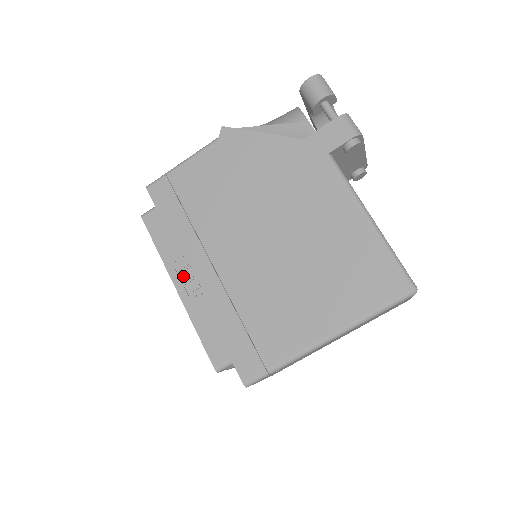
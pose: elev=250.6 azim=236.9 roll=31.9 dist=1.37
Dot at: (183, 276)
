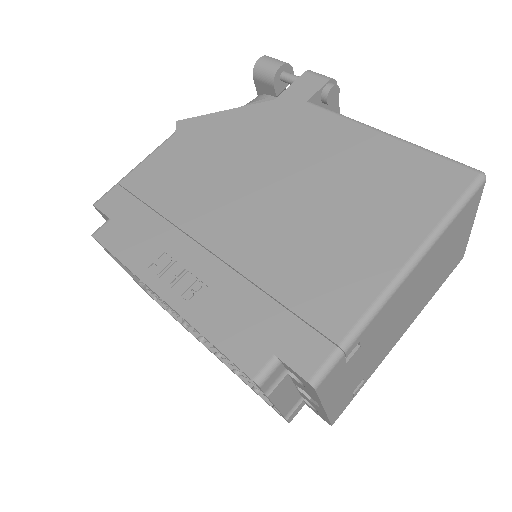
Dot at: (166, 278)
